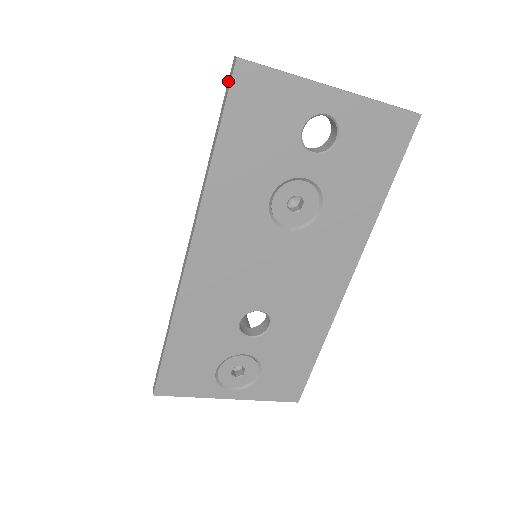
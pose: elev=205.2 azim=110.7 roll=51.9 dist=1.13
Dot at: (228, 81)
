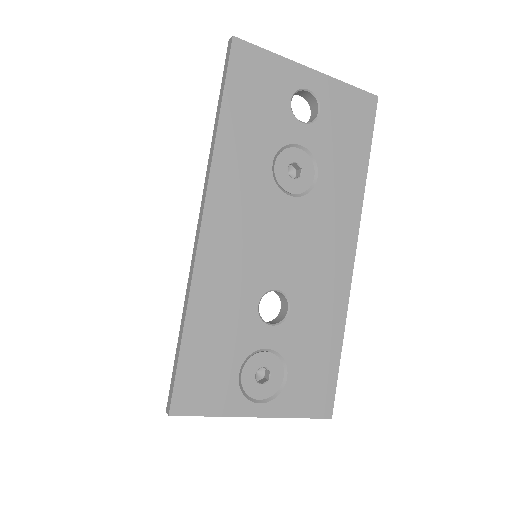
Dot at: (226, 59)
